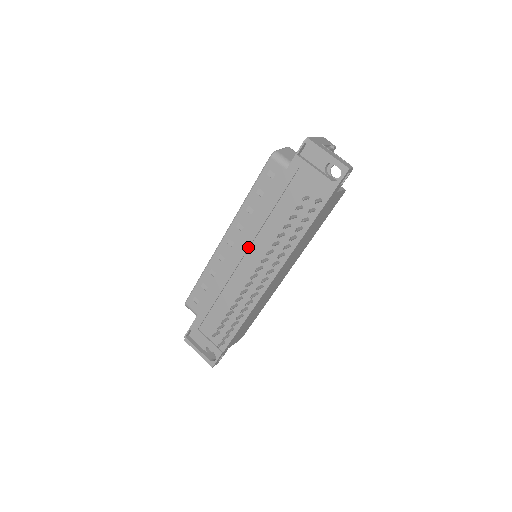
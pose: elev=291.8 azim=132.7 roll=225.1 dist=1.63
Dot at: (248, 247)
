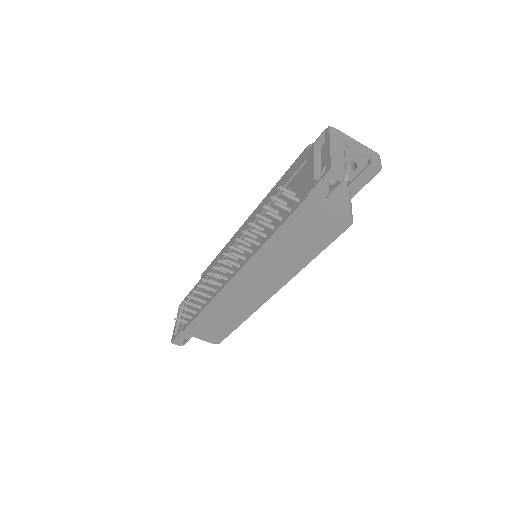
Dot at: occluded
